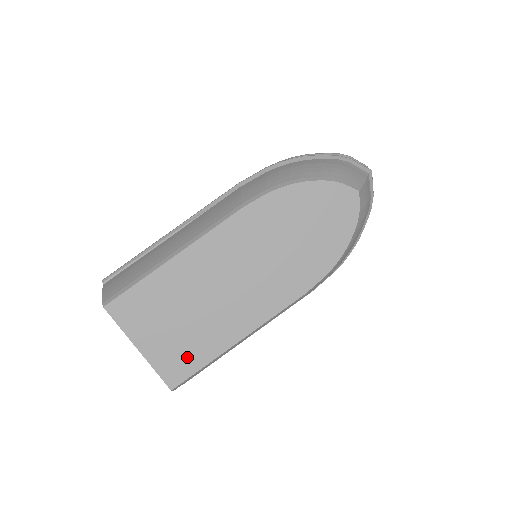
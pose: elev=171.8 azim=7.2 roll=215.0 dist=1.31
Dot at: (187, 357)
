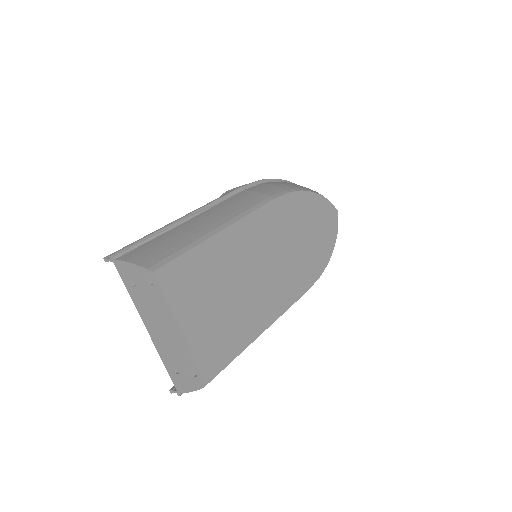
Dot at: (223, 344)
